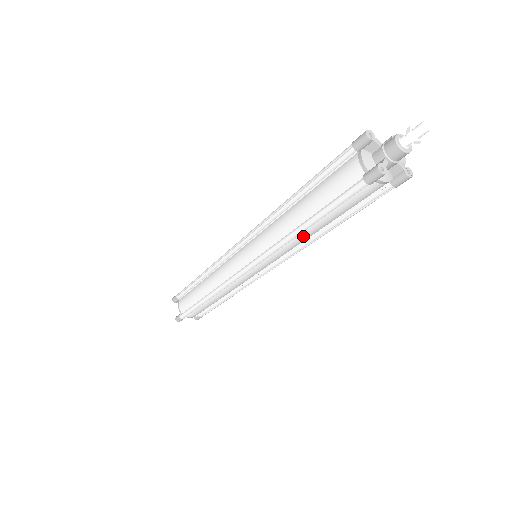
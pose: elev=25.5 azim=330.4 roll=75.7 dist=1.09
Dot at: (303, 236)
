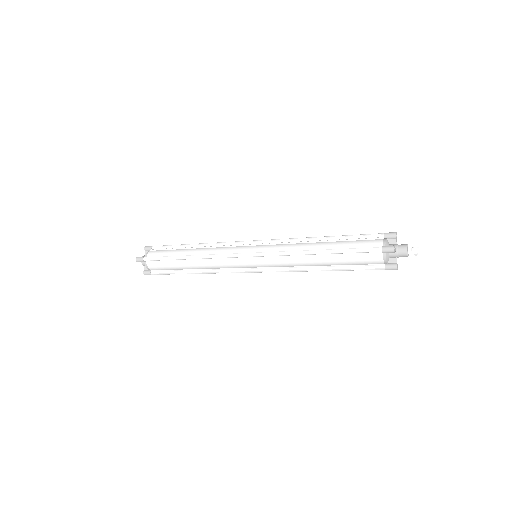
Dot at: occluded
